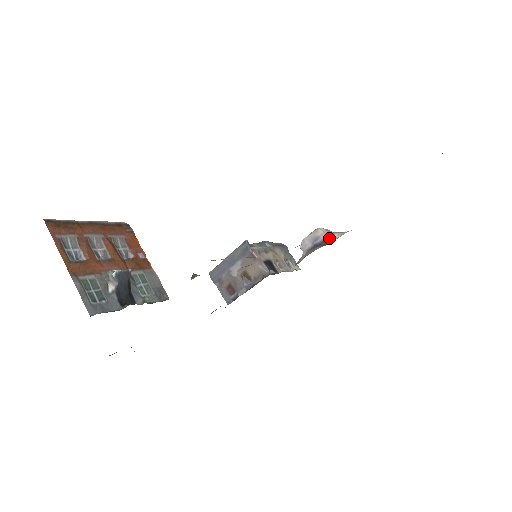
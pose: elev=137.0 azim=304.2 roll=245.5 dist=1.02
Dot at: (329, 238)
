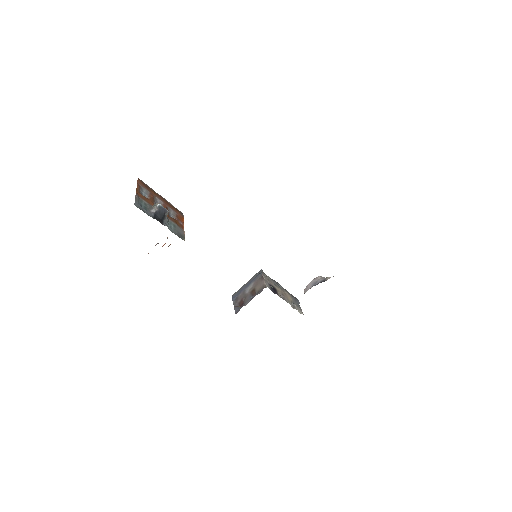
Dot at: (323, 280)
